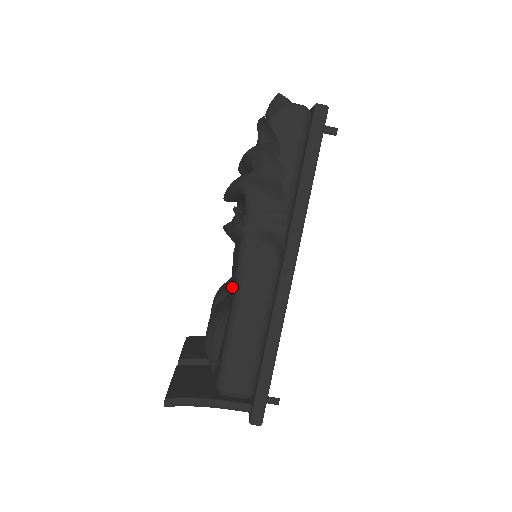
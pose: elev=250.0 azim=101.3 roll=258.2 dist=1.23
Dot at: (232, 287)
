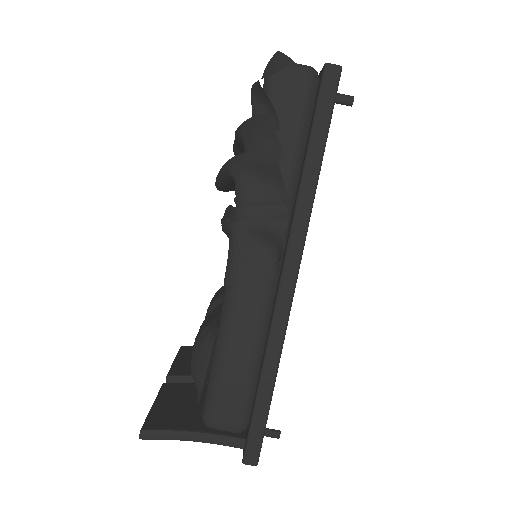
Dot at: occluded
